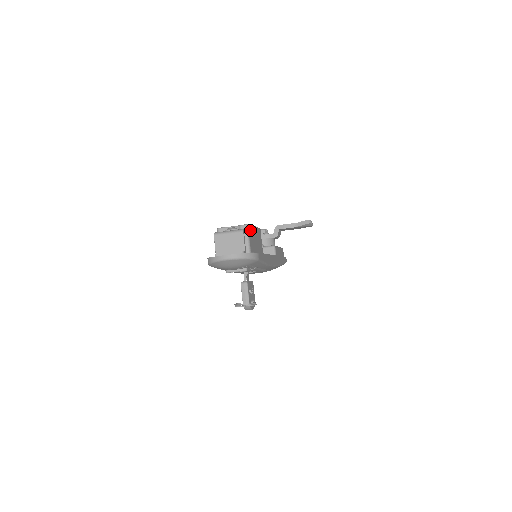
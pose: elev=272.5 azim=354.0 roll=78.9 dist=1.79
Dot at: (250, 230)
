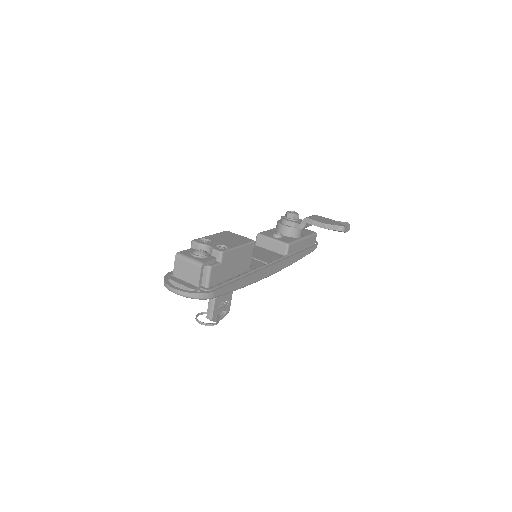
Dot at: (220, 258)
